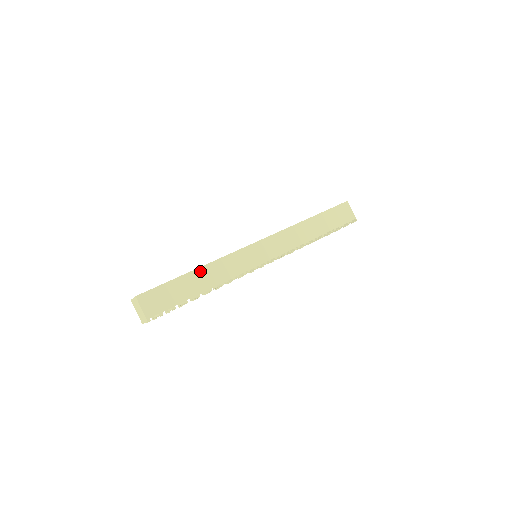
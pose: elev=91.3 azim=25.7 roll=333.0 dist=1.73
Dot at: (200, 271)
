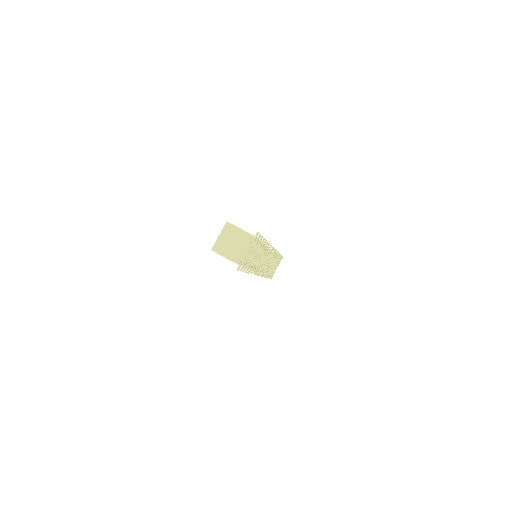
Dot at: occluded
